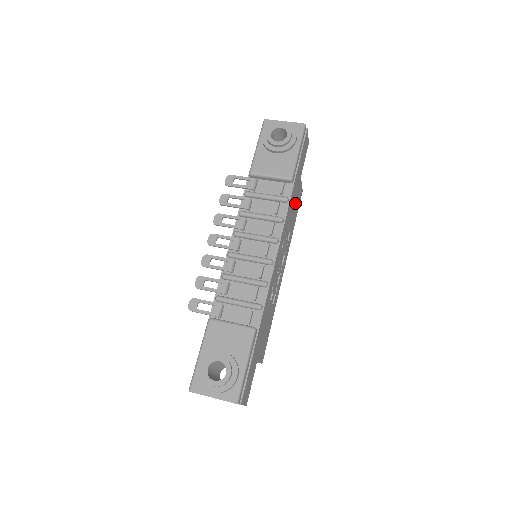
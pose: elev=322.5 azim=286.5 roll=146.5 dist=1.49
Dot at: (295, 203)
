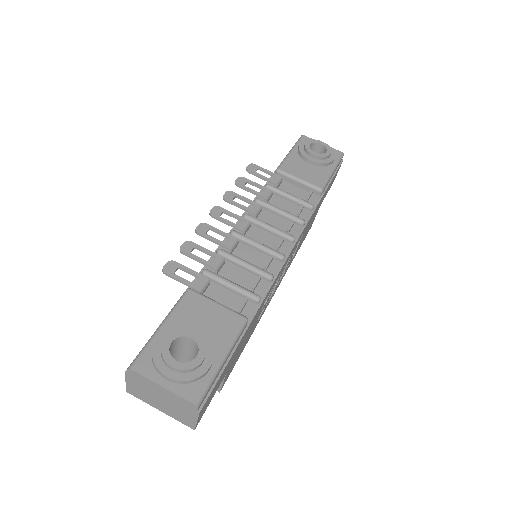
Dot at: (308, 227)
